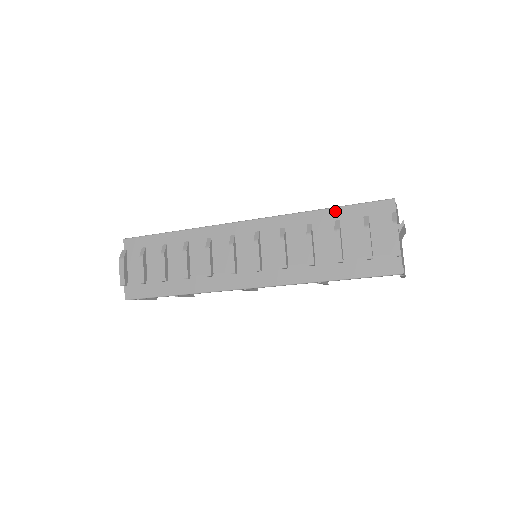
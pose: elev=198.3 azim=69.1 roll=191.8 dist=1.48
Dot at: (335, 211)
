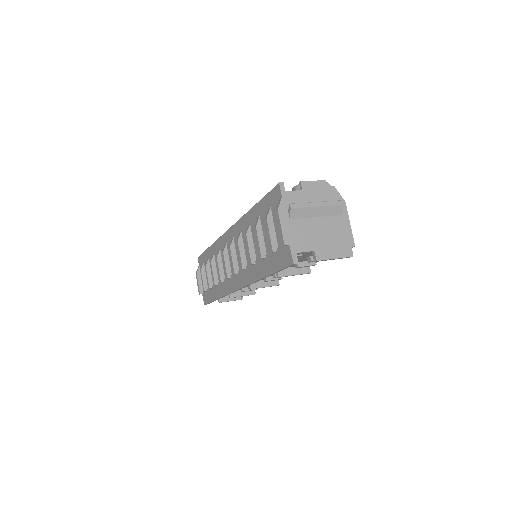
Dot at: (257, 207)
